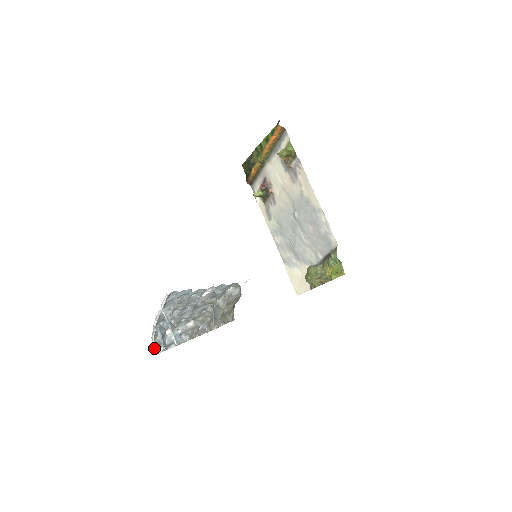
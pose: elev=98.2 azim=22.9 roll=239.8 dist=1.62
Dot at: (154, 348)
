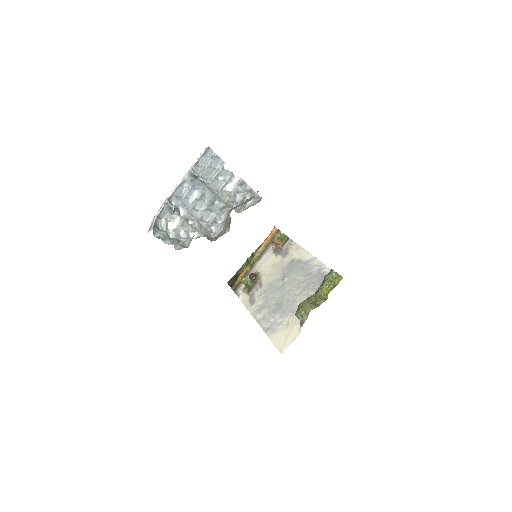
Dot at: (153, 224)
